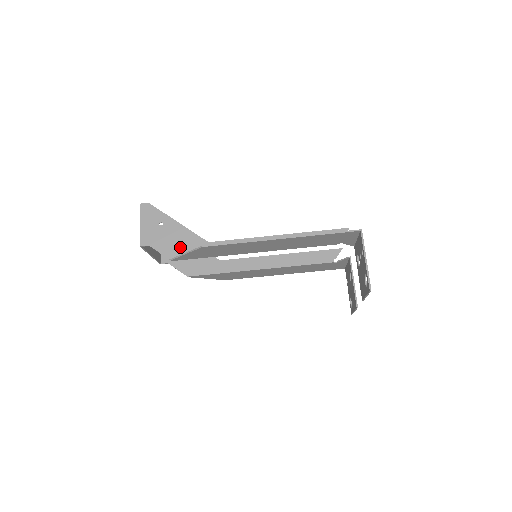
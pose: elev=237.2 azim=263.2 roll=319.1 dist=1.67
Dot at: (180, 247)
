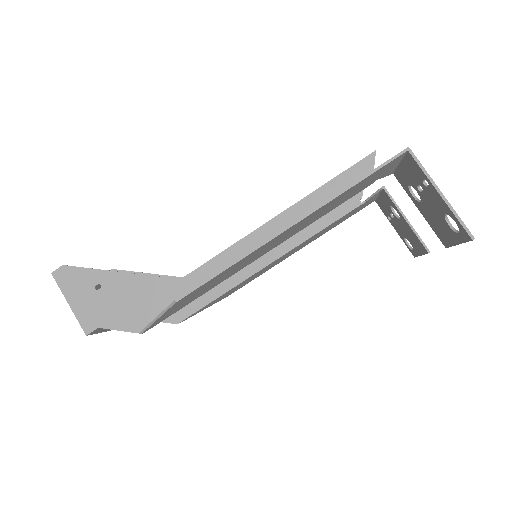
Dot at: (144, 307)
